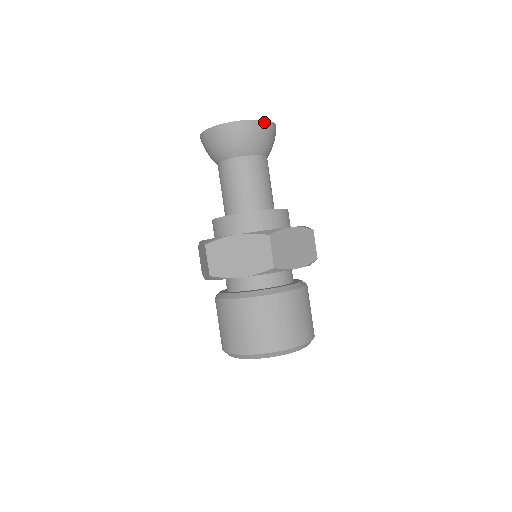
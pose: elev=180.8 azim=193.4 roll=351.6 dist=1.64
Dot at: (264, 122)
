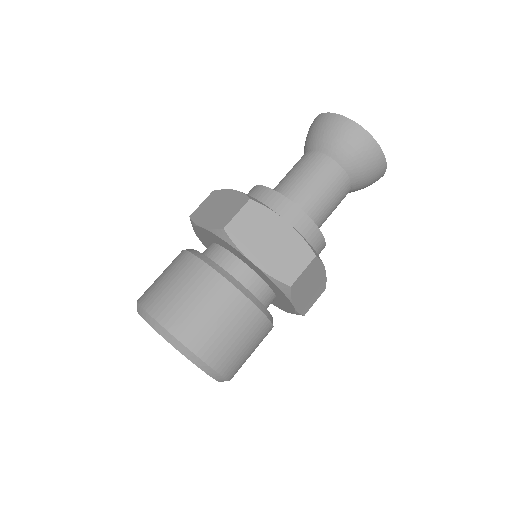
Dot at: (363, 131)
